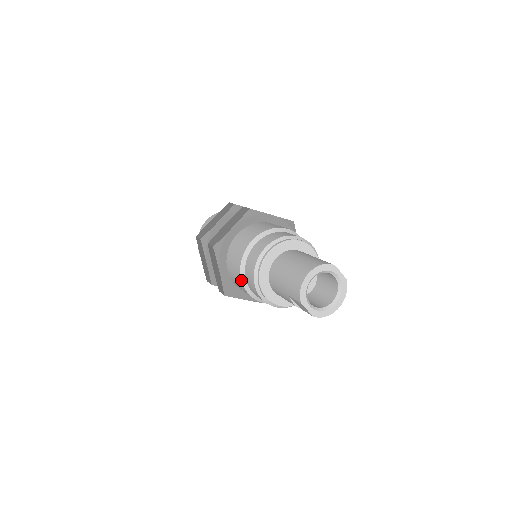
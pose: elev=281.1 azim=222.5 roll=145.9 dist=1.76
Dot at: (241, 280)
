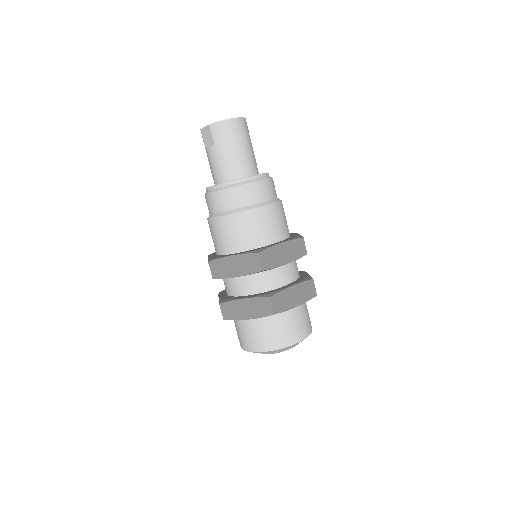
Dot at: (207, 219)
